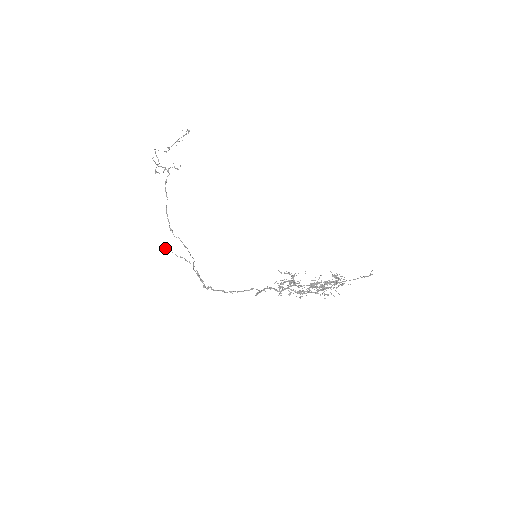
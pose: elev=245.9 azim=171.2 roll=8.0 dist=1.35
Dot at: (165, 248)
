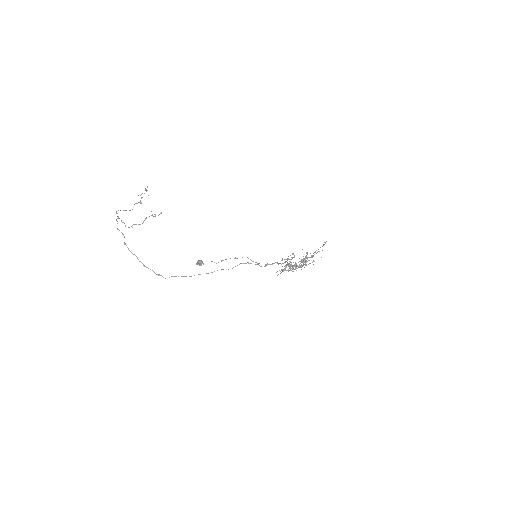
Dot at: (202, 262)
